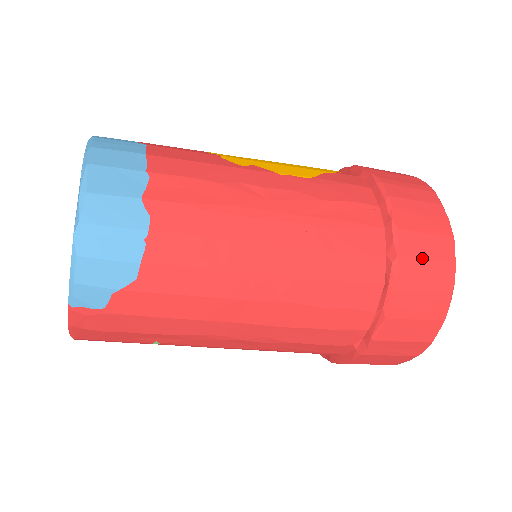
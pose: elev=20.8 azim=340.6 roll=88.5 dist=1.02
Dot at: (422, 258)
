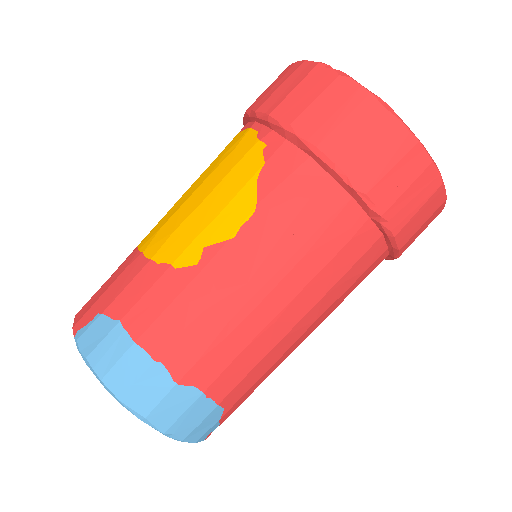
Dot at: (402, 193)
